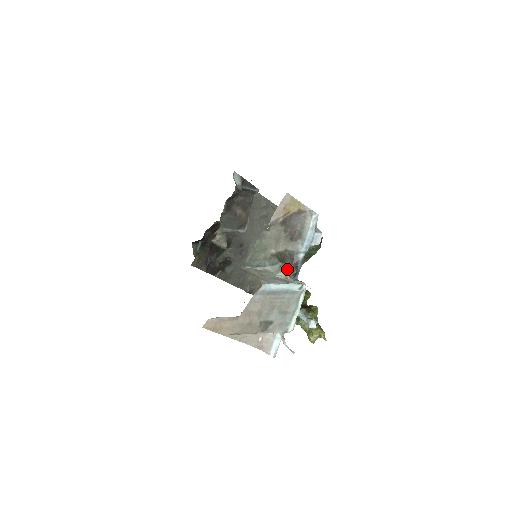
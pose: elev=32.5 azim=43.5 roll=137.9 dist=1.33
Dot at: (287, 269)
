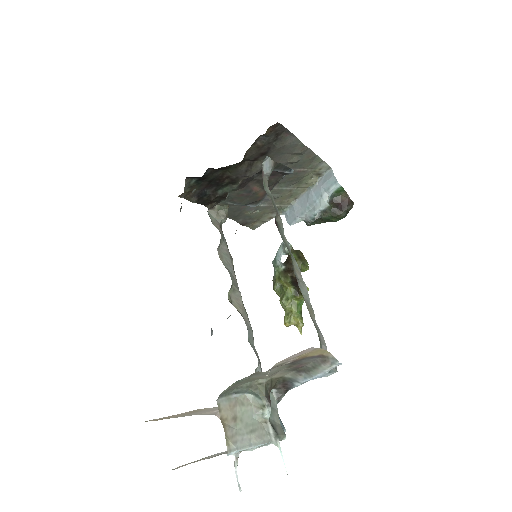
Dot at: (274, 390)
